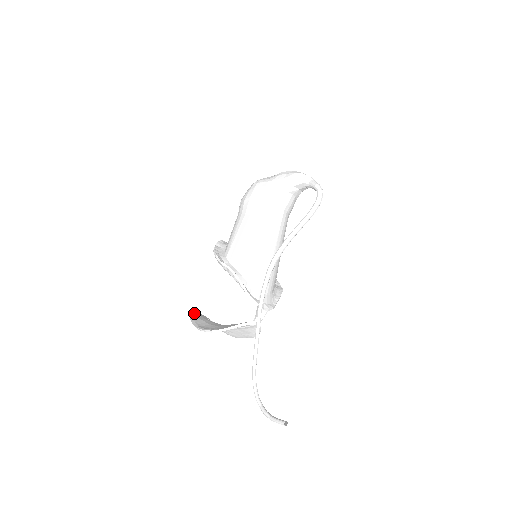
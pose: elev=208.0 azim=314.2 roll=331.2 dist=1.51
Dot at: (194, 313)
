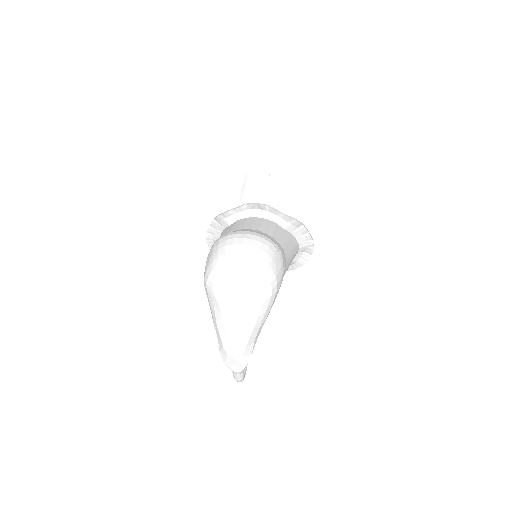
Dot at: (260, 159)
